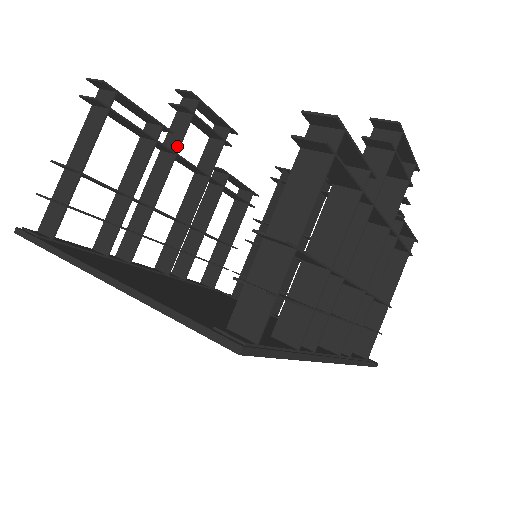
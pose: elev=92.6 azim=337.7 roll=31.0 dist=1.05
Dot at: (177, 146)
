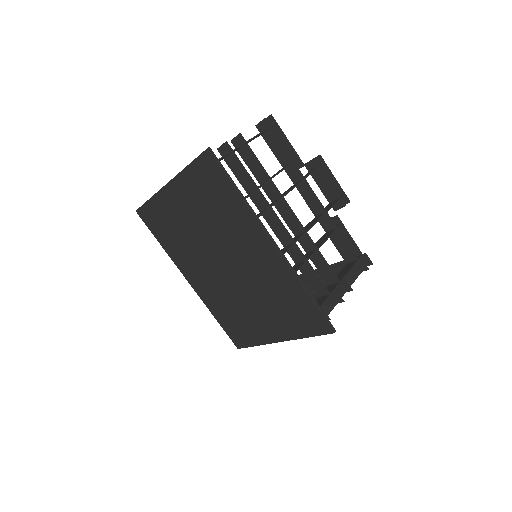
Dot at: occluded
